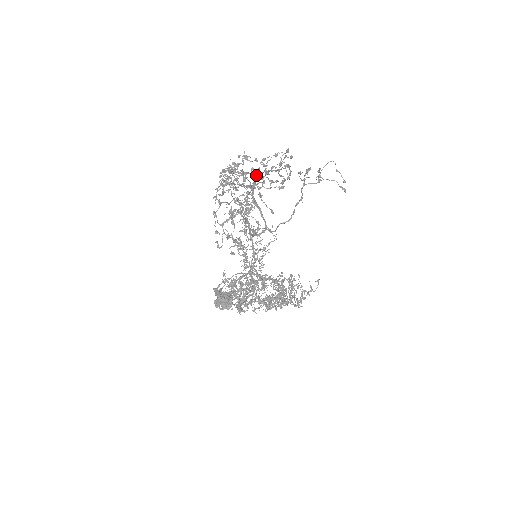
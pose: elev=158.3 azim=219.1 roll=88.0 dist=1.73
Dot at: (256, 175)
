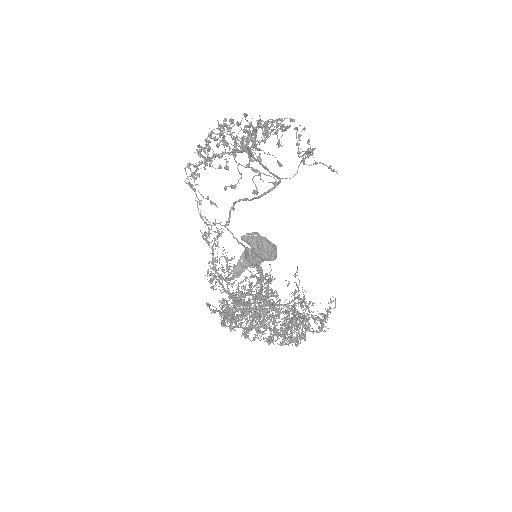
Dot at: occluded
